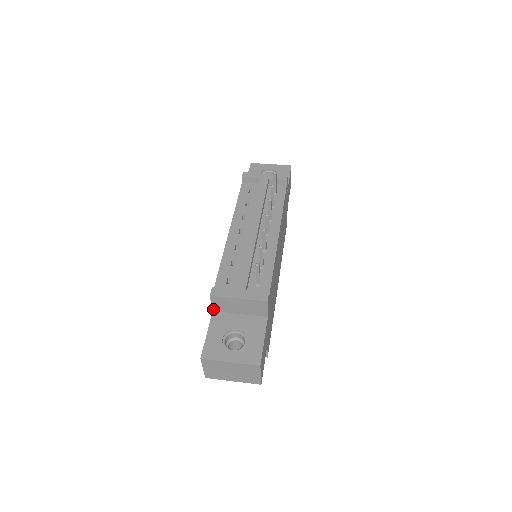
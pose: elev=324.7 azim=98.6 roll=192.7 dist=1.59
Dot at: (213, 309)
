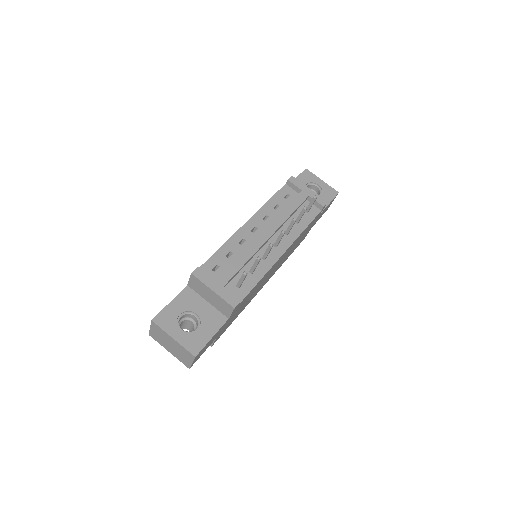
Dot at: (188, 284)
